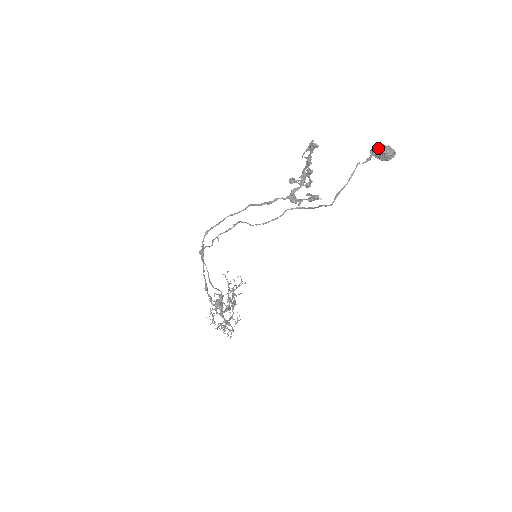
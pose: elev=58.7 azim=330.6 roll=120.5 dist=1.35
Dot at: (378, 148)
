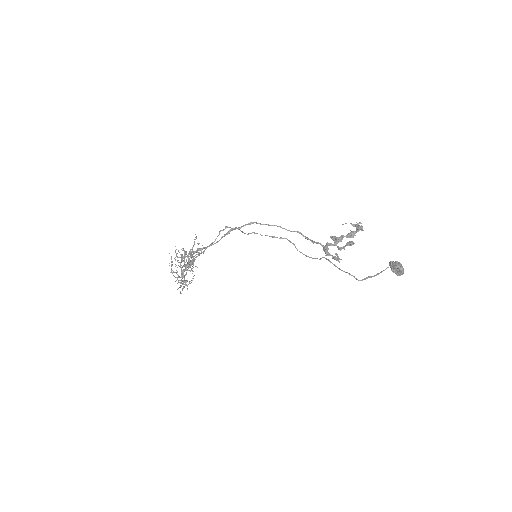
Dot at: (399, 265)
